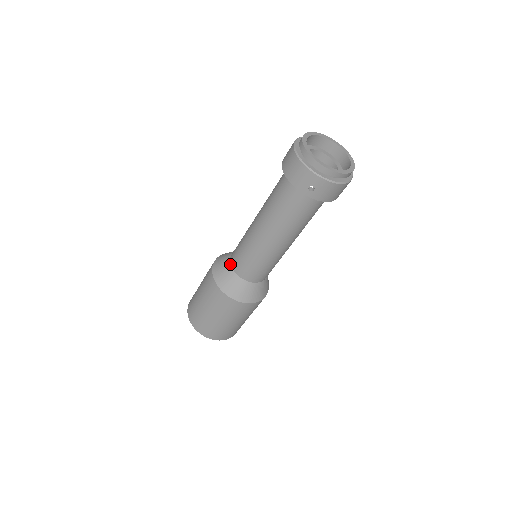
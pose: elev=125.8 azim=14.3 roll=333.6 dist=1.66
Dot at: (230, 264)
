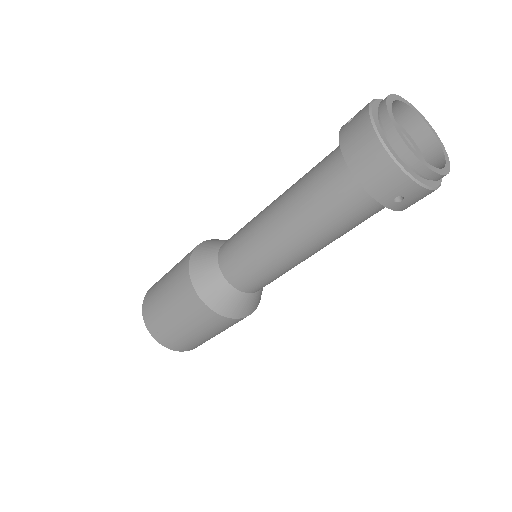
Dot at: (221, 272)
